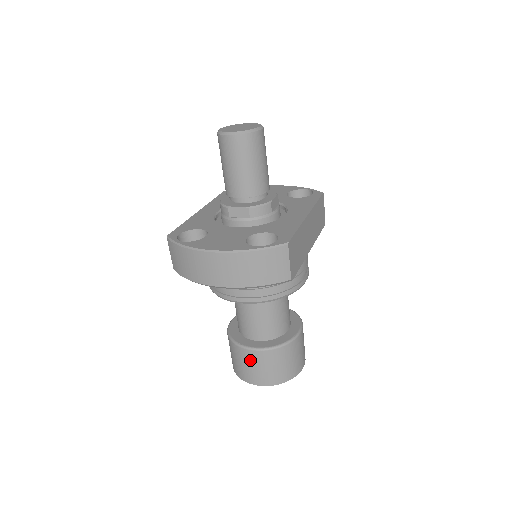
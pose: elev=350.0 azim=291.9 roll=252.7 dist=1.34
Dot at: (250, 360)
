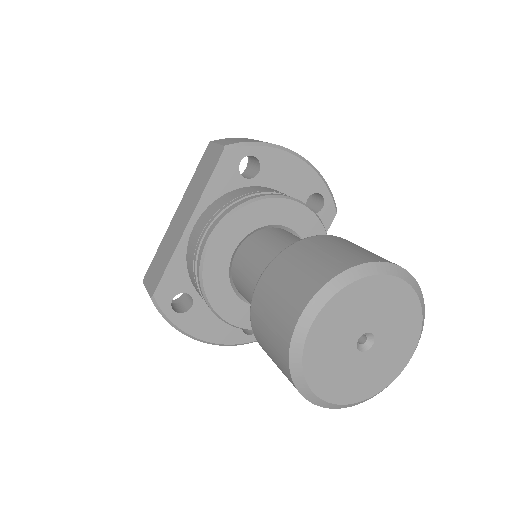
Dot at: (357, 245)
